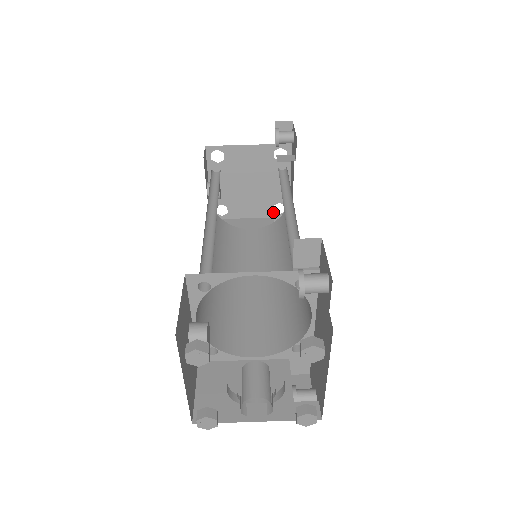
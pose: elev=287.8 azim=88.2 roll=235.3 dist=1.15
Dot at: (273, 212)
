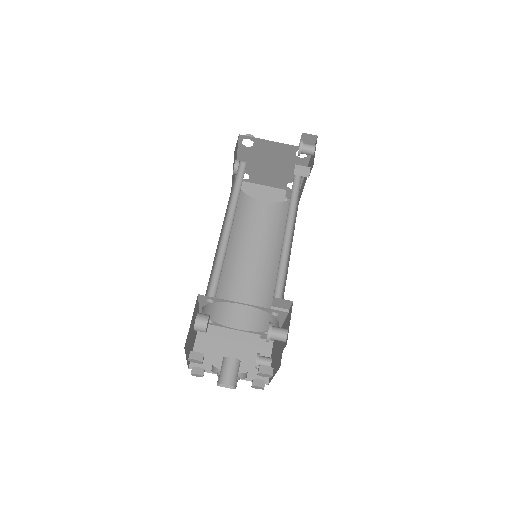
Dot at: (286, 186)
